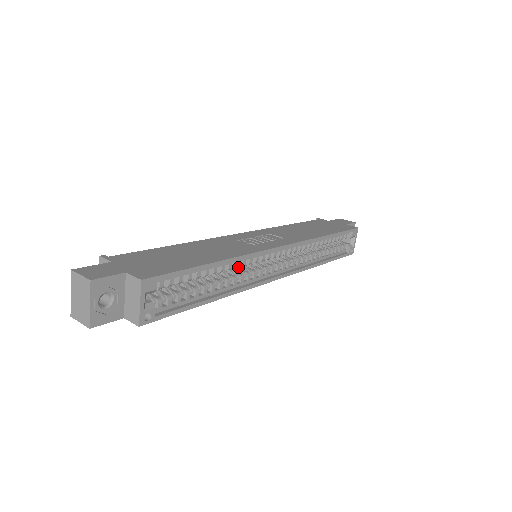
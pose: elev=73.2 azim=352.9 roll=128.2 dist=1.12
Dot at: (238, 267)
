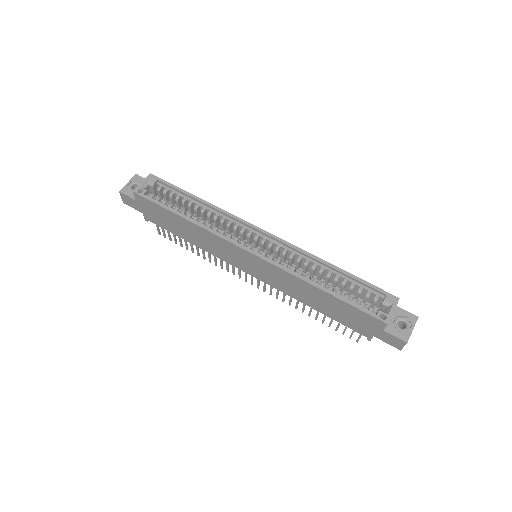
Dot at: occluded
